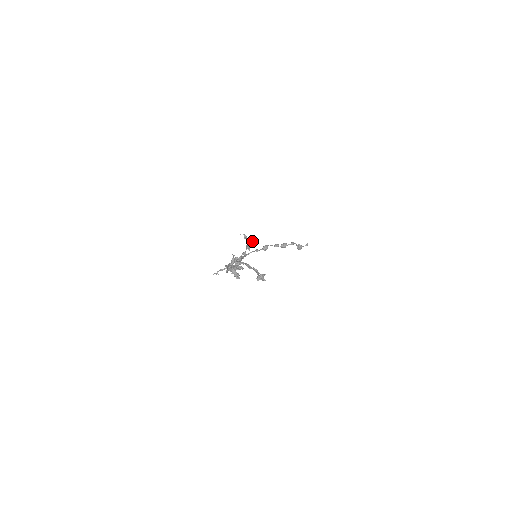
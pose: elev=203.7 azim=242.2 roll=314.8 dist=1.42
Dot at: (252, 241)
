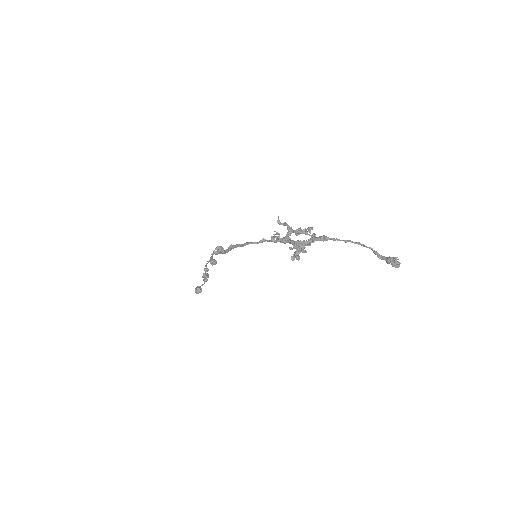
Dot at: (301, 229)
